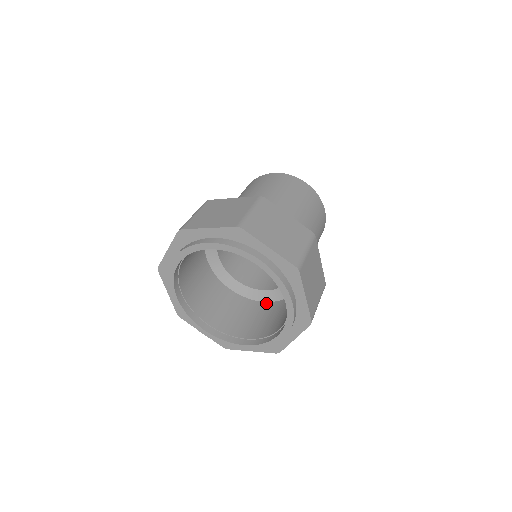
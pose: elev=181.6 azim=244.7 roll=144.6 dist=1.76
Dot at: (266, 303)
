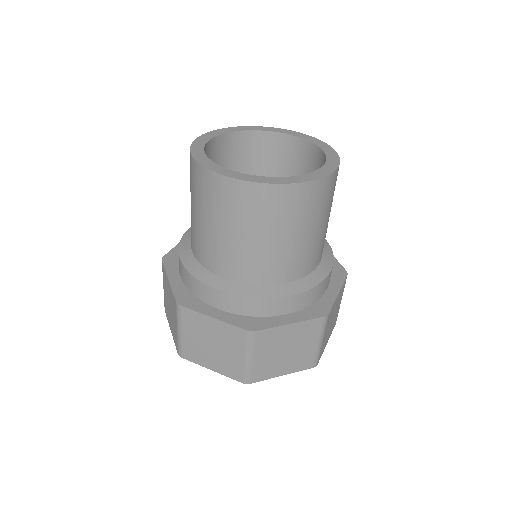
Dot at: occluded
